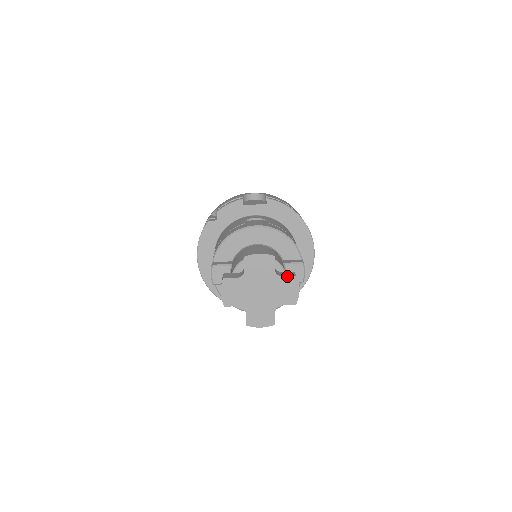
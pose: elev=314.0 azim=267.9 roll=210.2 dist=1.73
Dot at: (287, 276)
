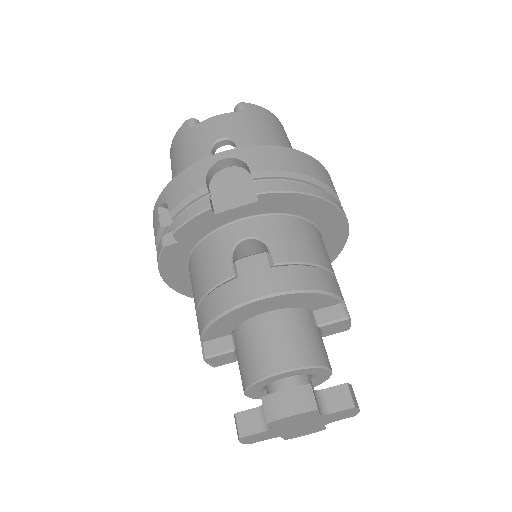
Dot at: (340, 411)
